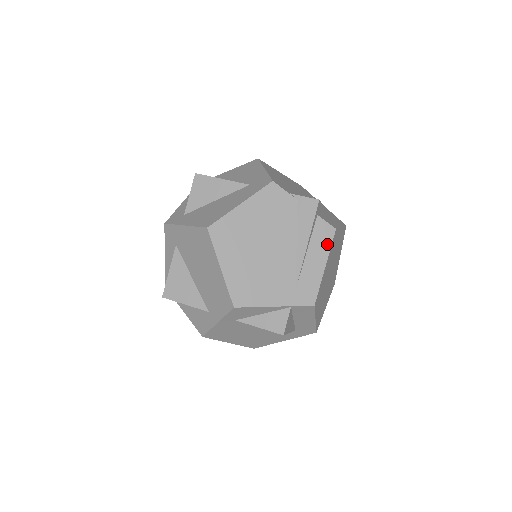
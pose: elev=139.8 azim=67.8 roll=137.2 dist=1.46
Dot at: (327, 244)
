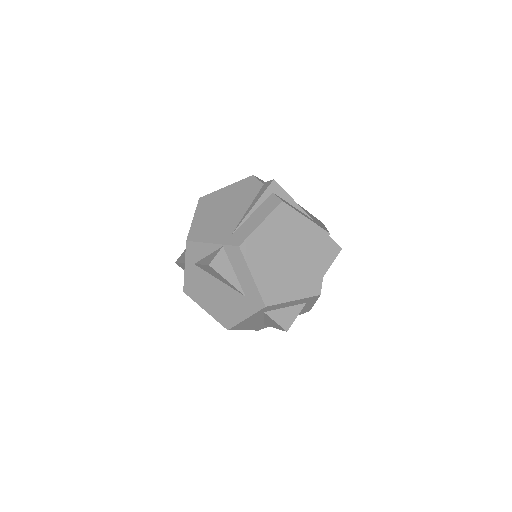
Dot at: (270, 209)
